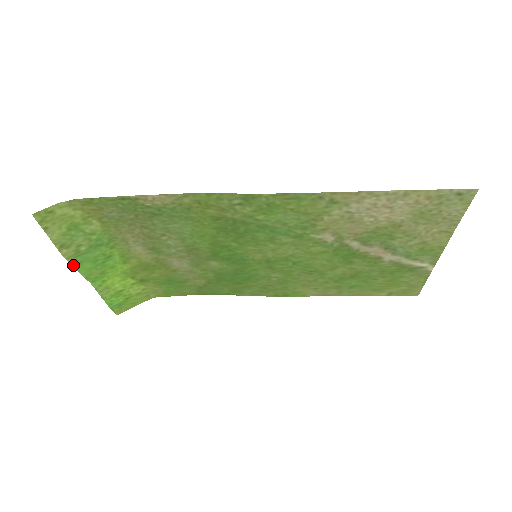
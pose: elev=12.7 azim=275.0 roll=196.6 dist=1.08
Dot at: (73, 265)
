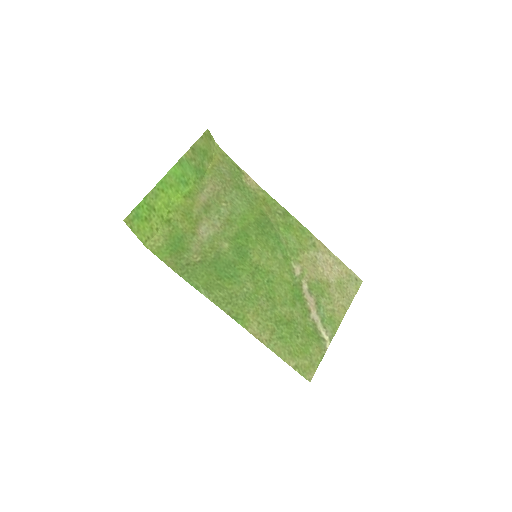
Dot at: (179, 161)
